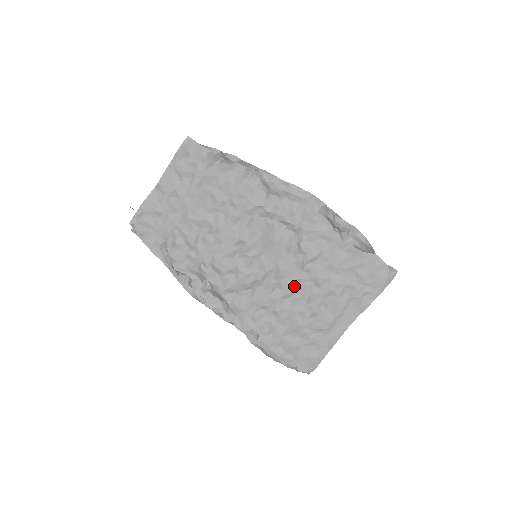
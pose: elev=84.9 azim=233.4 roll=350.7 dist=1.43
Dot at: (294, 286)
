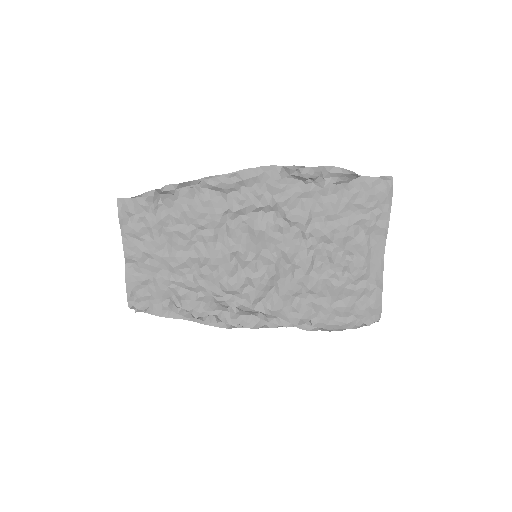
Dot at: (309, 257)
